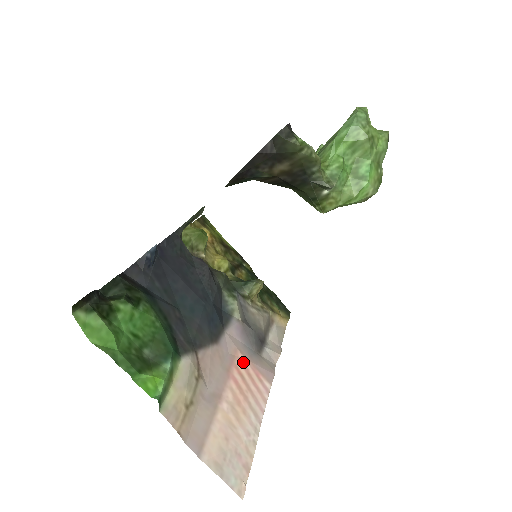
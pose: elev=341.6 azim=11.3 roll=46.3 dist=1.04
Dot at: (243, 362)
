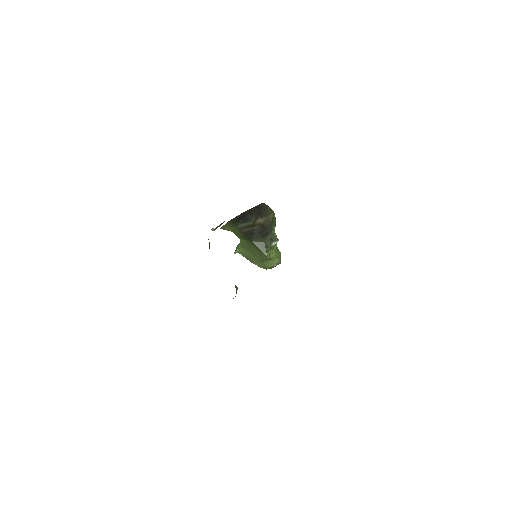
Dot at: occluded
